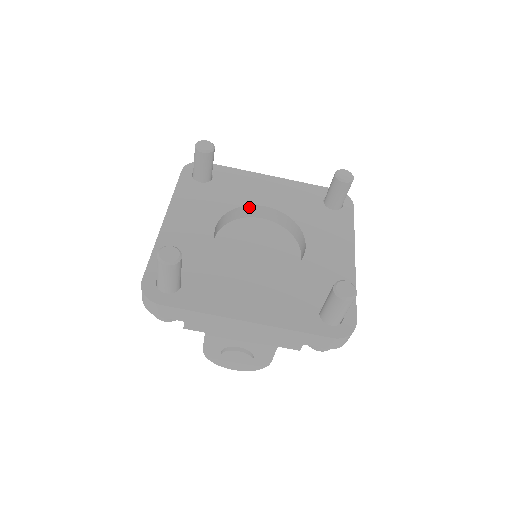
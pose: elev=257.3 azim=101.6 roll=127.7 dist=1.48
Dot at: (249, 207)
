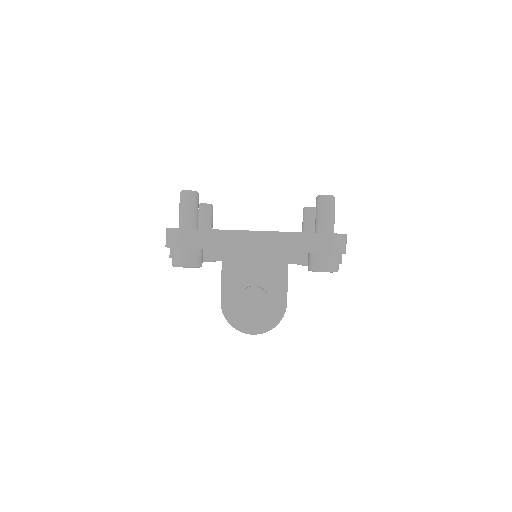
Dot at: occluded
